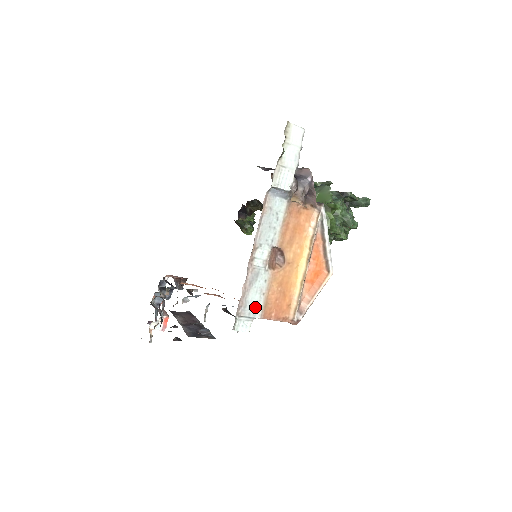
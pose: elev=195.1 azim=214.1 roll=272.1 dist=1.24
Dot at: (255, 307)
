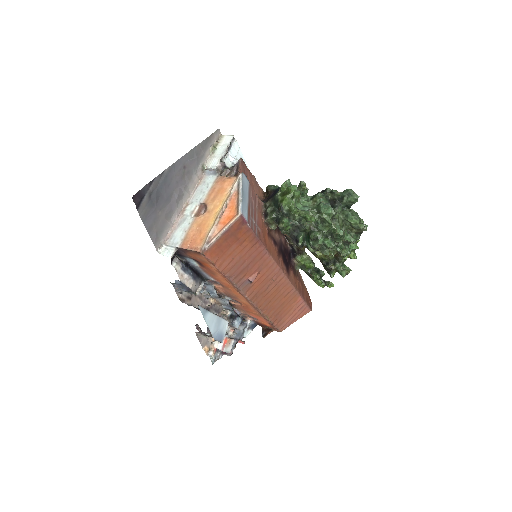
Dot at: (178, 240)
